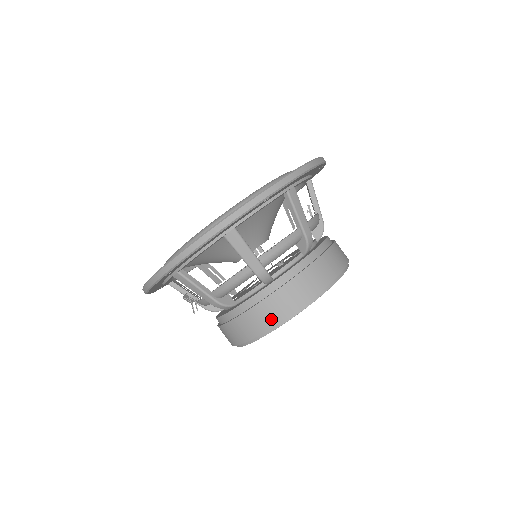
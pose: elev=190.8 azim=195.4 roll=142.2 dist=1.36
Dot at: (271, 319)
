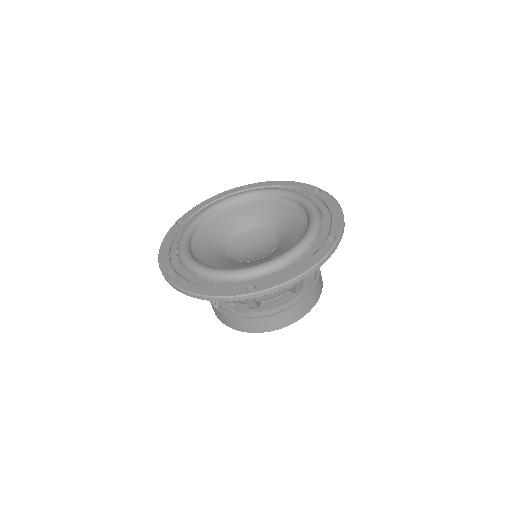
Dot at: (294, 319)
